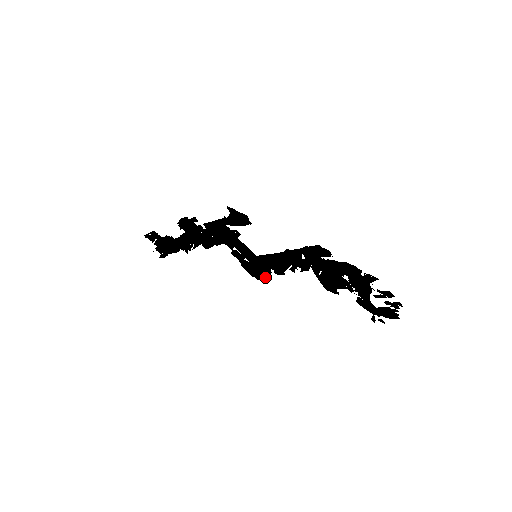
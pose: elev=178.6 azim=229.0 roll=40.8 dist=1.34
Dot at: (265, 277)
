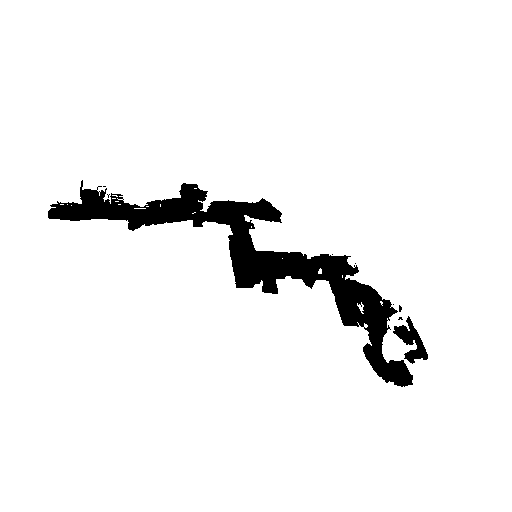
Dot at: occluded
